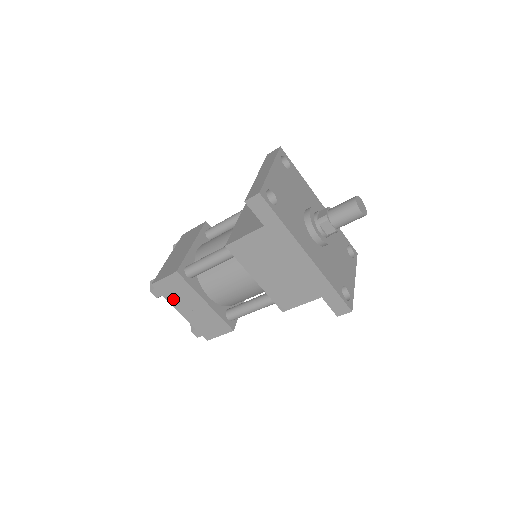
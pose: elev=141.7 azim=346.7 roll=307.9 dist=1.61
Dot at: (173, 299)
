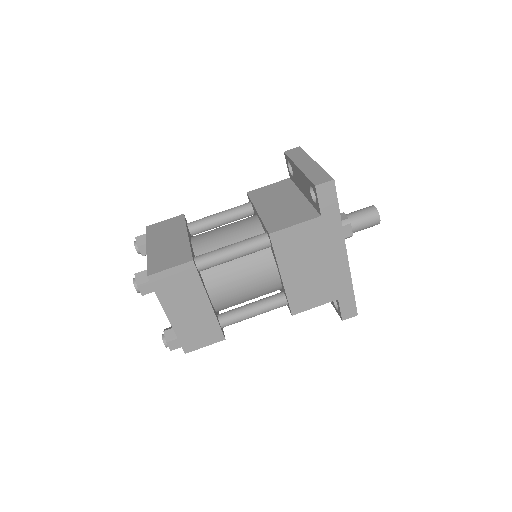
Dot at: (168, 297)
